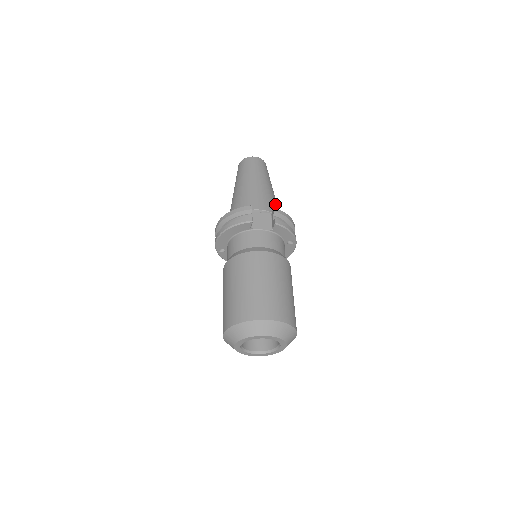
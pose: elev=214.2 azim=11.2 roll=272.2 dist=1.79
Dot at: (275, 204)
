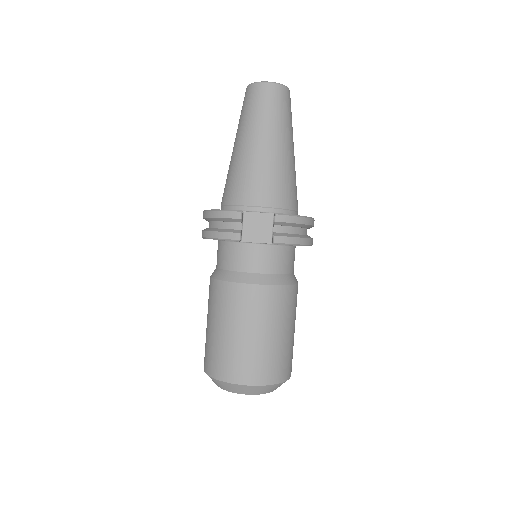
Dot at: (287, 183)
